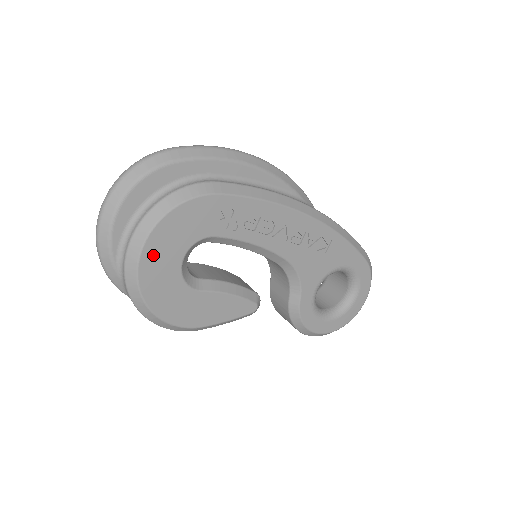
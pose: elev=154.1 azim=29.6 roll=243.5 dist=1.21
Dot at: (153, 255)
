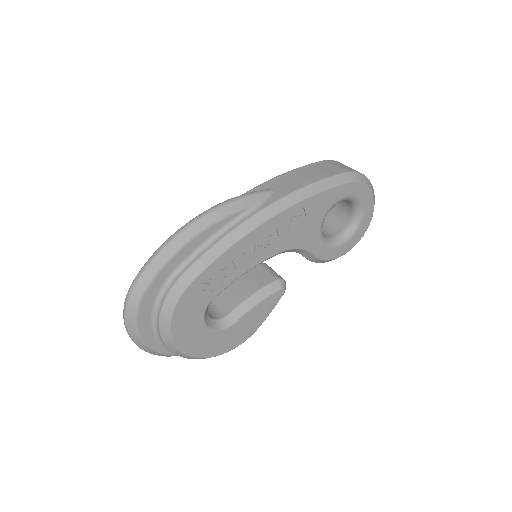
Dot at: (186, 343)
